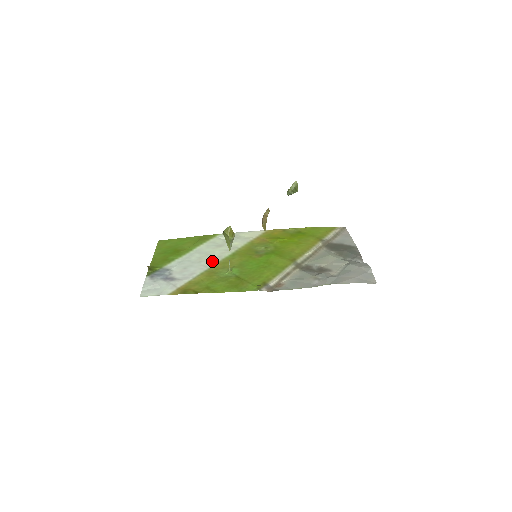
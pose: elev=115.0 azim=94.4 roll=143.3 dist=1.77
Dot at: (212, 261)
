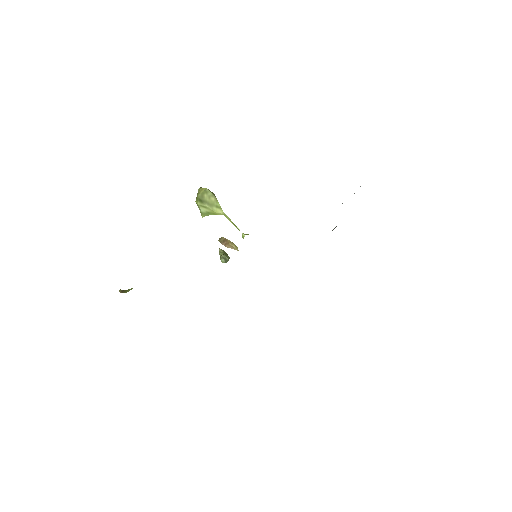
Dot at: occluded
